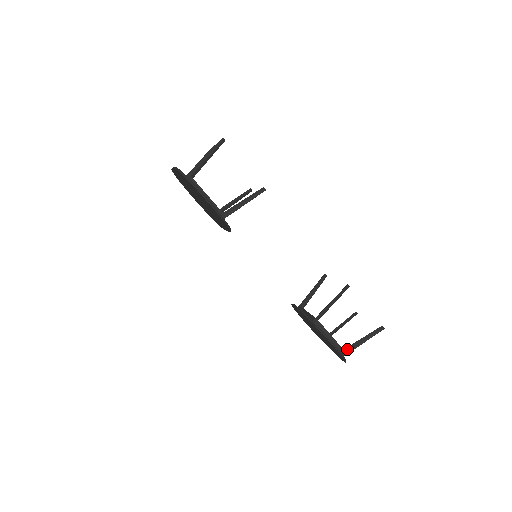
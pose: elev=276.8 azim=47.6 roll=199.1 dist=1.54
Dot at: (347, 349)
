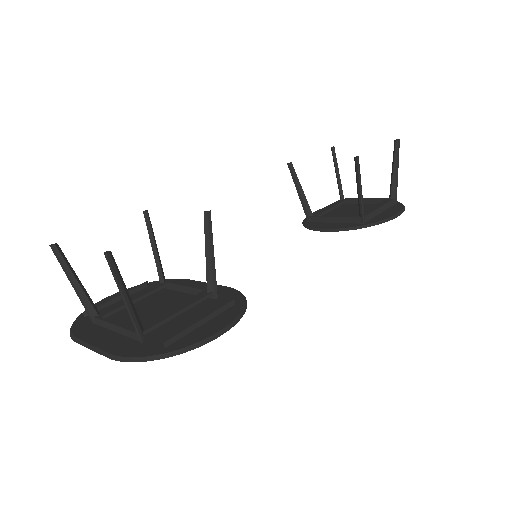
Dot at: (393, 195)
